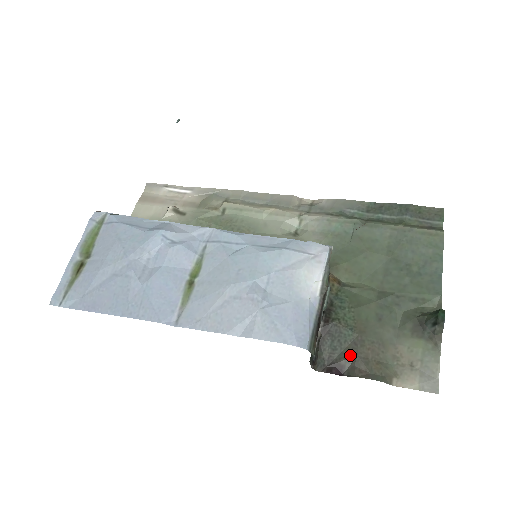
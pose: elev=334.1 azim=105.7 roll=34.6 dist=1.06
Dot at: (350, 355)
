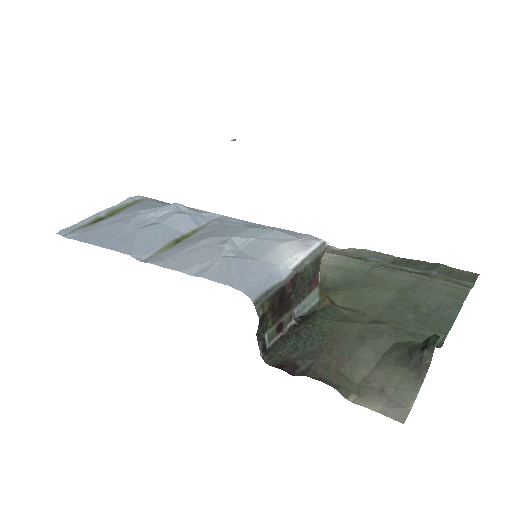
Dot at: (310, 357)
